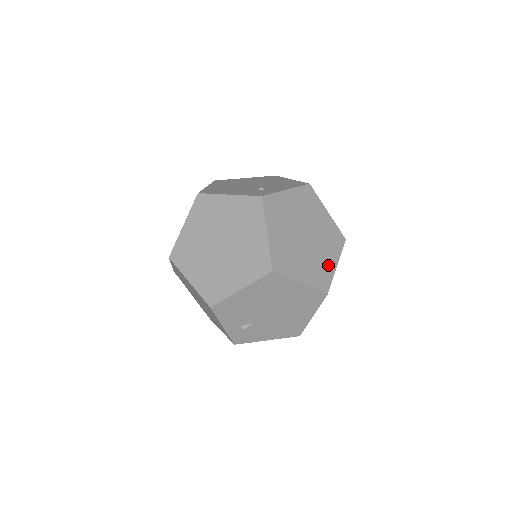
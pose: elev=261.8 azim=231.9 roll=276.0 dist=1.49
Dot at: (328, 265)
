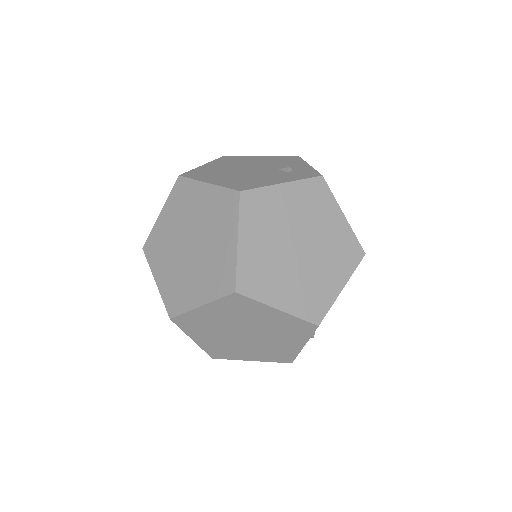
Dot at: occluded
